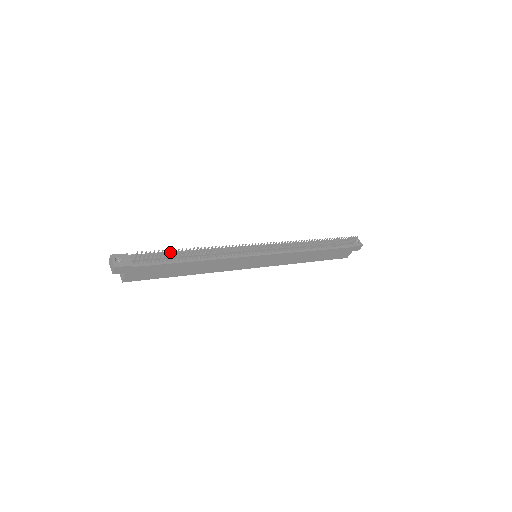
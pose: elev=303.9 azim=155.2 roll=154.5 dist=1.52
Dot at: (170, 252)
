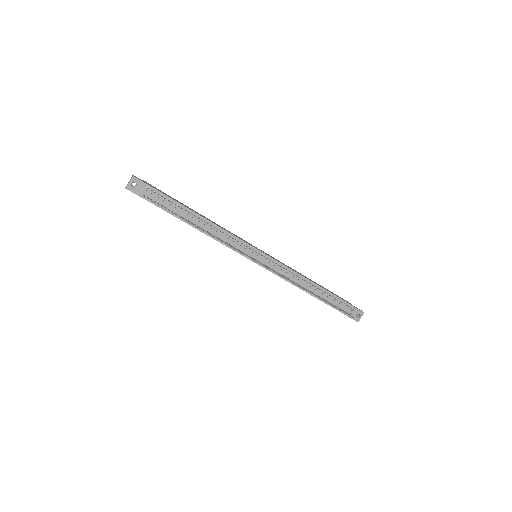
Dot at: (173, 213)
